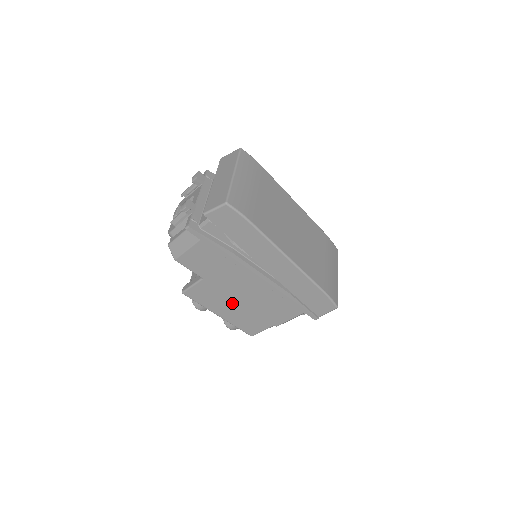
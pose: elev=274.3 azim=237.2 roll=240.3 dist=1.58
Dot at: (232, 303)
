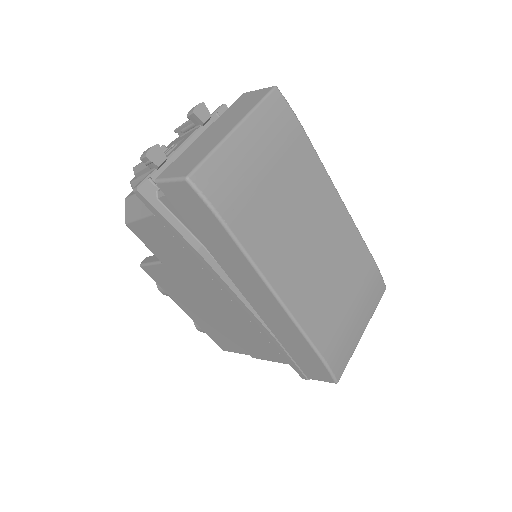
Dot at: (199, 307)
